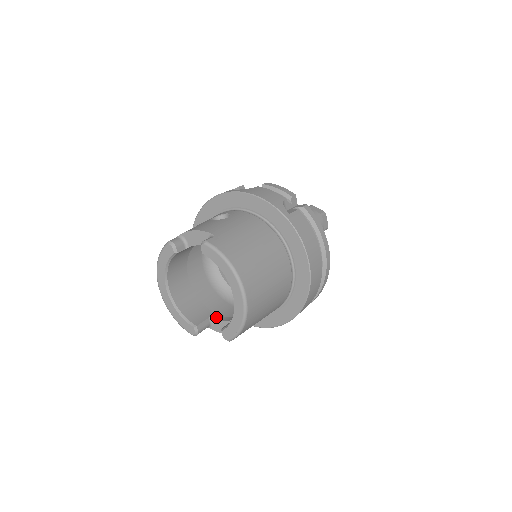
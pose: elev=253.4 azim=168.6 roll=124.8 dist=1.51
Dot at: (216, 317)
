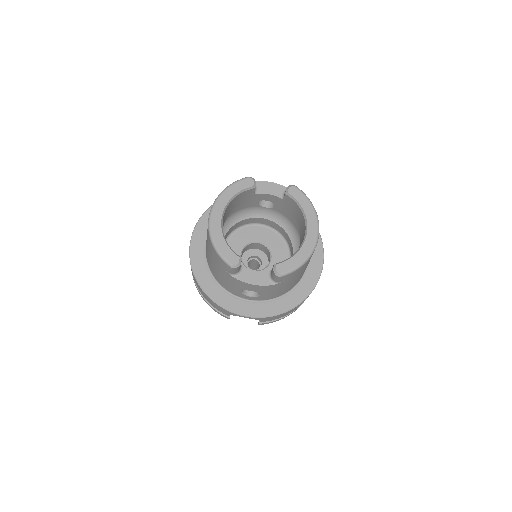
Dot at: (246, 268)
